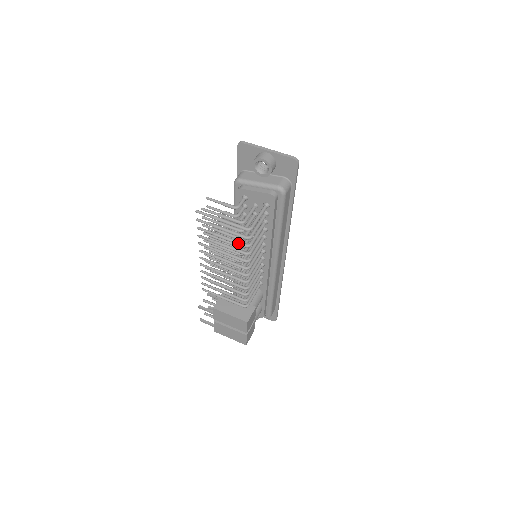
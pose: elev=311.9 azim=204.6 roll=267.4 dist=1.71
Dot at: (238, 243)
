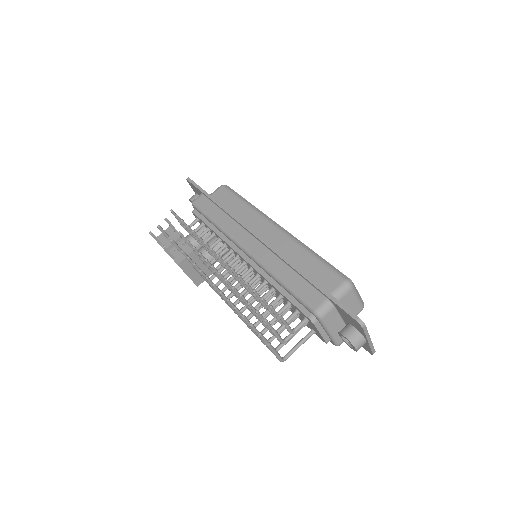
Dot at: occluded
